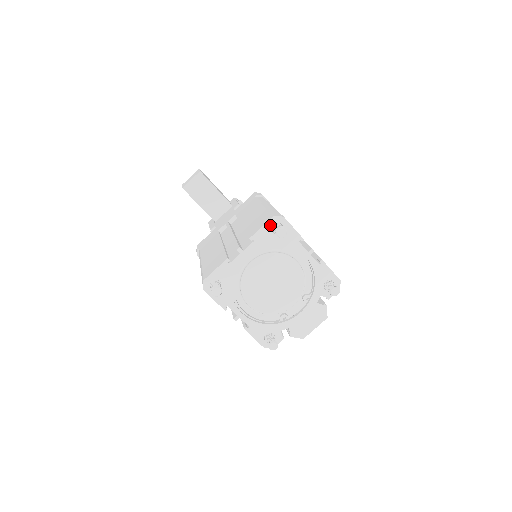
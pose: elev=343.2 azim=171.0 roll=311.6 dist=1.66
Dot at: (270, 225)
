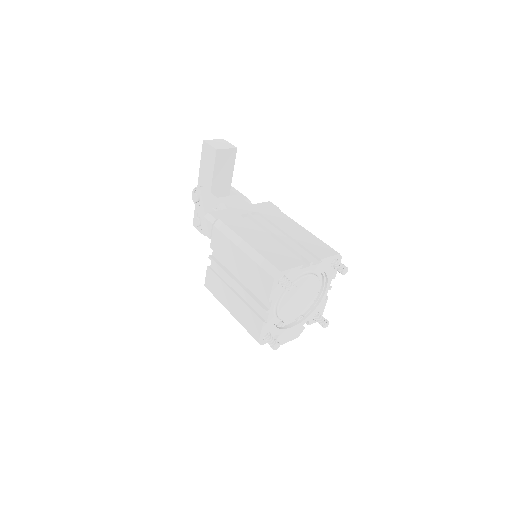
Dot at: (334, 258)
